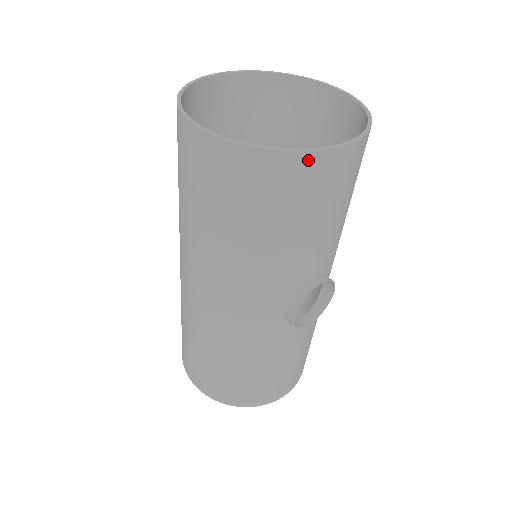
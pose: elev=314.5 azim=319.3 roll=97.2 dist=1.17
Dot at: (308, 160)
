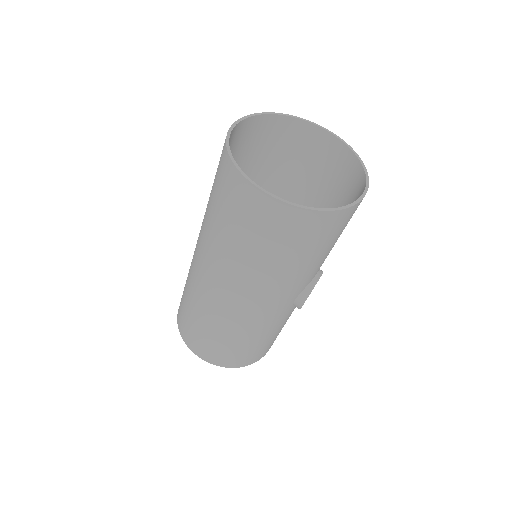
Dot at: (345, 213)
